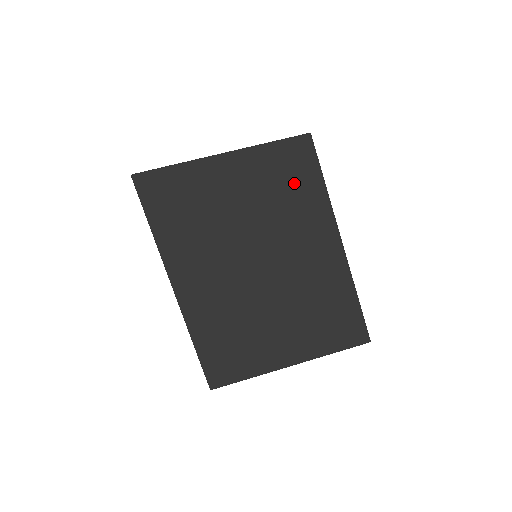
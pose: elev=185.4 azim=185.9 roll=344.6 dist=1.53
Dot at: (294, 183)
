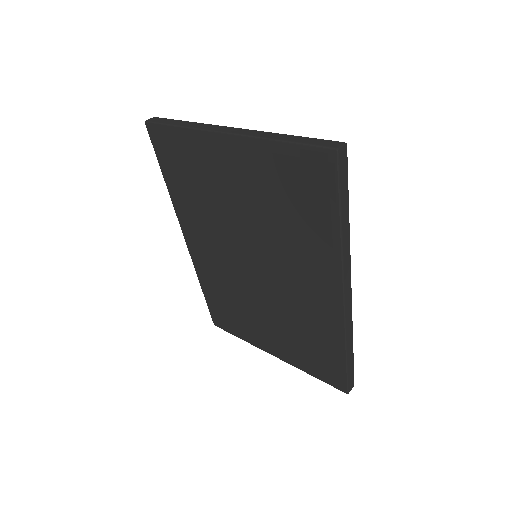
Dot at: (300, 209)
